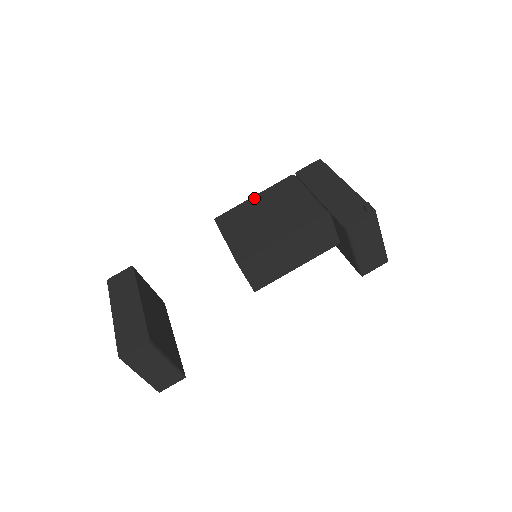
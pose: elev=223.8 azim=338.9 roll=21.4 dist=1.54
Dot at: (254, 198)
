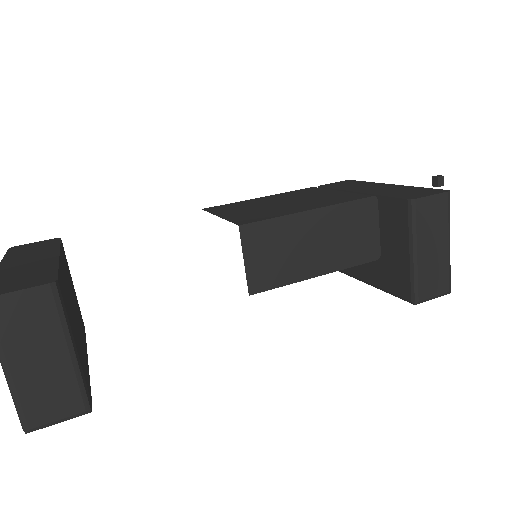
Dot at: (262, 197)
